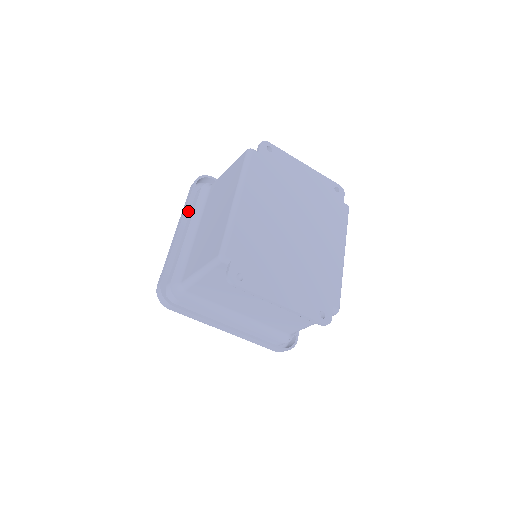
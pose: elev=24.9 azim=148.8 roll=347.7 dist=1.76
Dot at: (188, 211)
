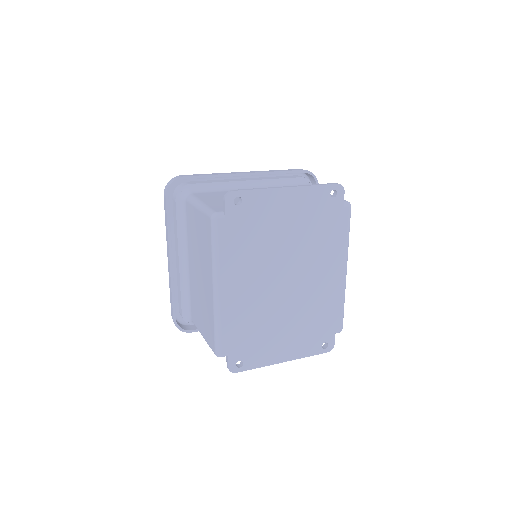
Dot at: (171, 224)
